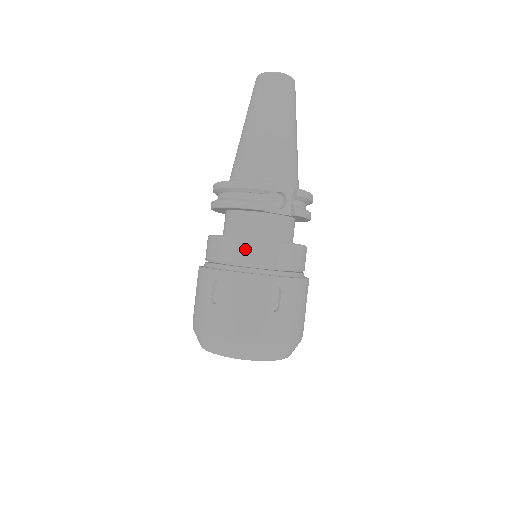
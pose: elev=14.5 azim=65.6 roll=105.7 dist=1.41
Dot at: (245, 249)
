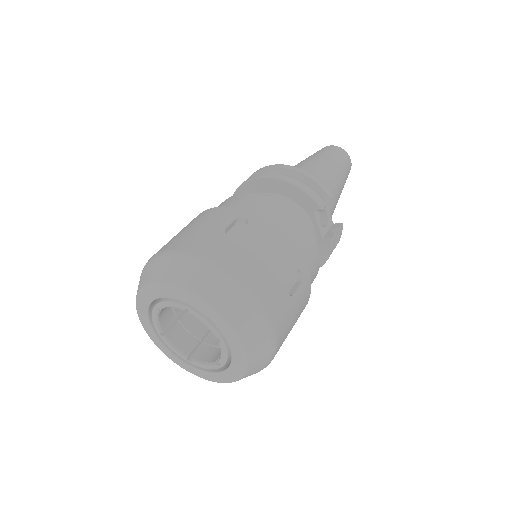
Dot at: (289, 217)
